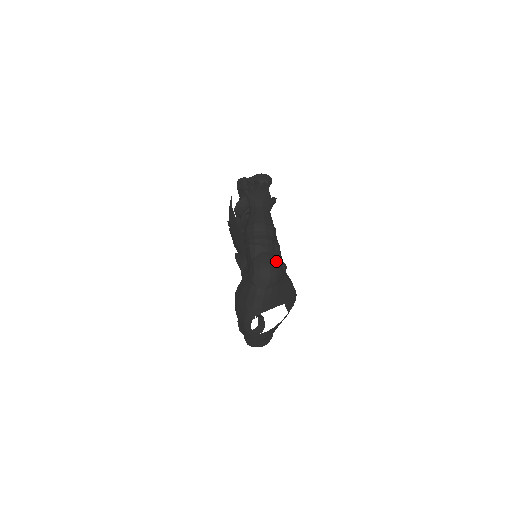
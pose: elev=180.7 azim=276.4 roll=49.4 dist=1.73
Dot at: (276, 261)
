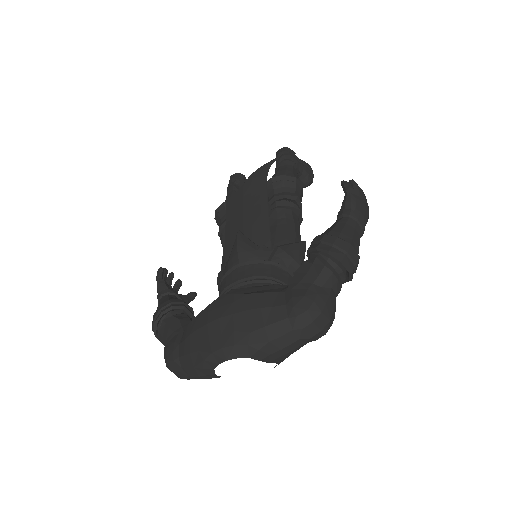
Dot at: occluded
